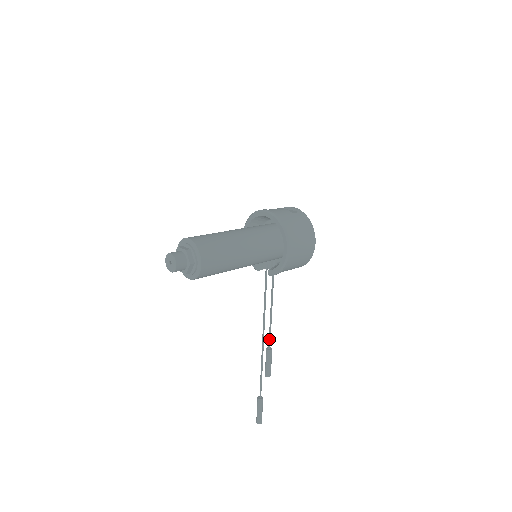
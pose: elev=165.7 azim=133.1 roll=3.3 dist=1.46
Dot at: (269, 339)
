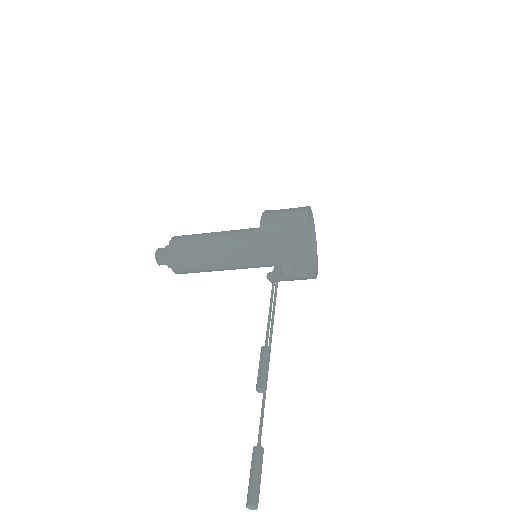
Dot at: (266, 335)
